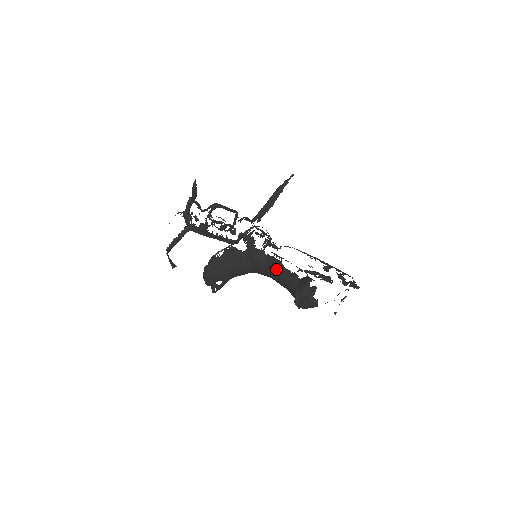
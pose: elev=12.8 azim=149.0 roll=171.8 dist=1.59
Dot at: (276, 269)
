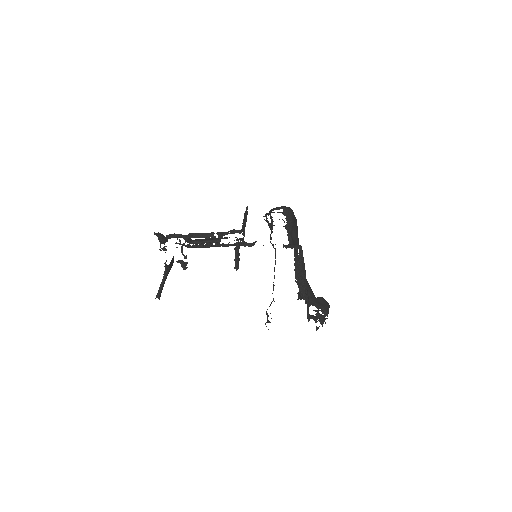
Dot at: occluded
